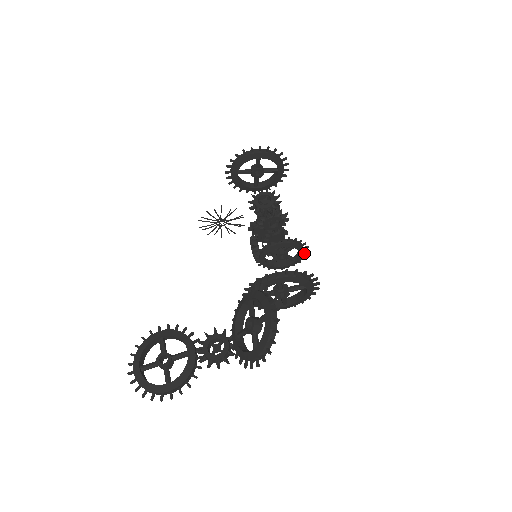
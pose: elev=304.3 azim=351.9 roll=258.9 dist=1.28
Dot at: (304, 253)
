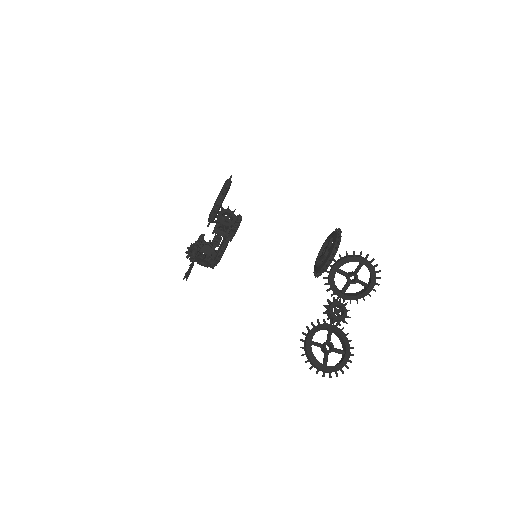
Dot at: occluded
